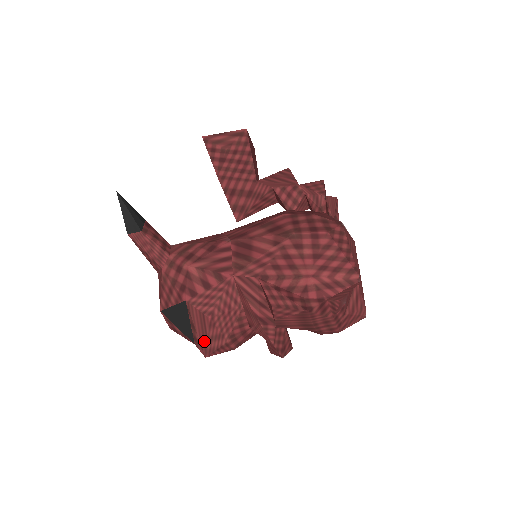
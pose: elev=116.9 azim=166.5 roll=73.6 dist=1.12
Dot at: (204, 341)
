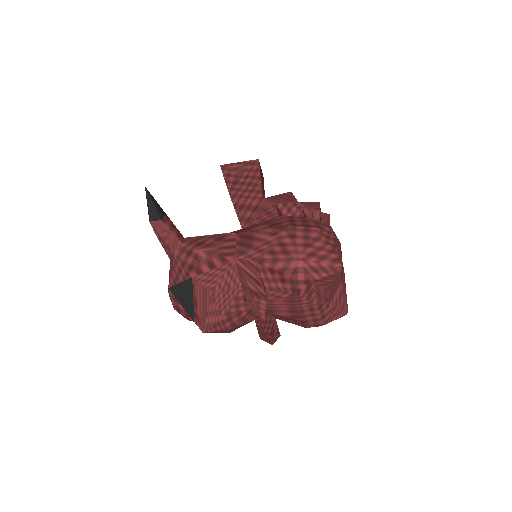
Dot at: (203, 316)
